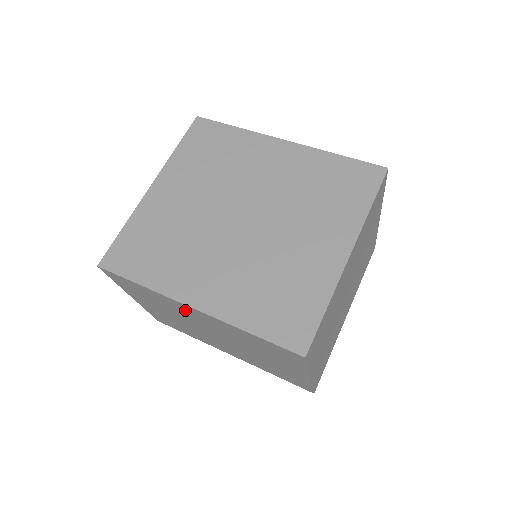
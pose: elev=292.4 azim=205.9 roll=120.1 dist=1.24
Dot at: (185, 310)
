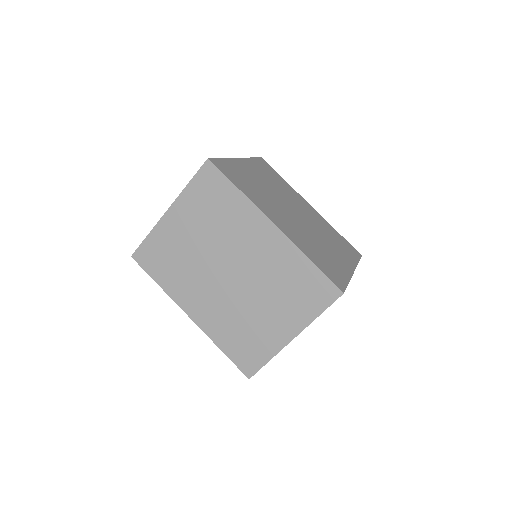
Dot at: (252, 229)
